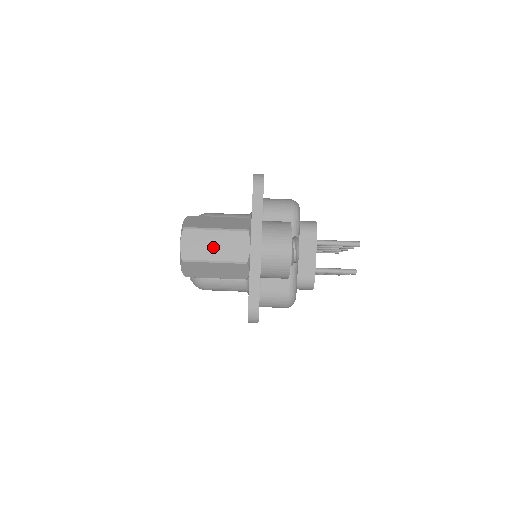
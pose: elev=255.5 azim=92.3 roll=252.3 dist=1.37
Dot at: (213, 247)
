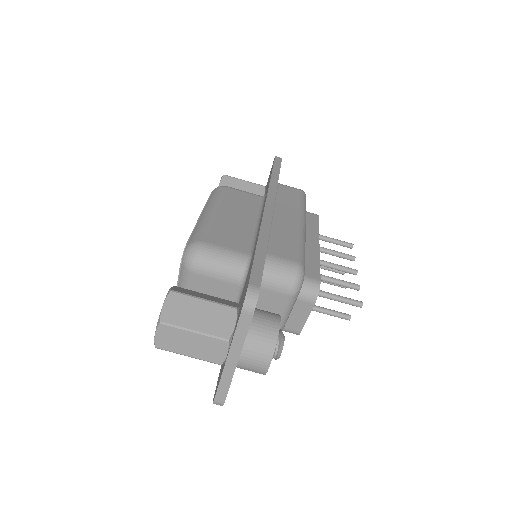
Dot at: (189, 345)
